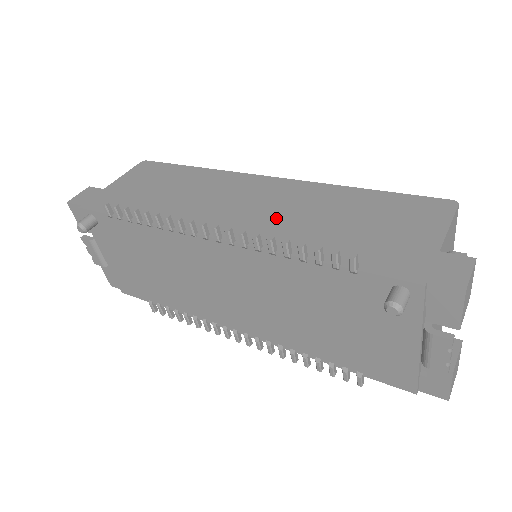
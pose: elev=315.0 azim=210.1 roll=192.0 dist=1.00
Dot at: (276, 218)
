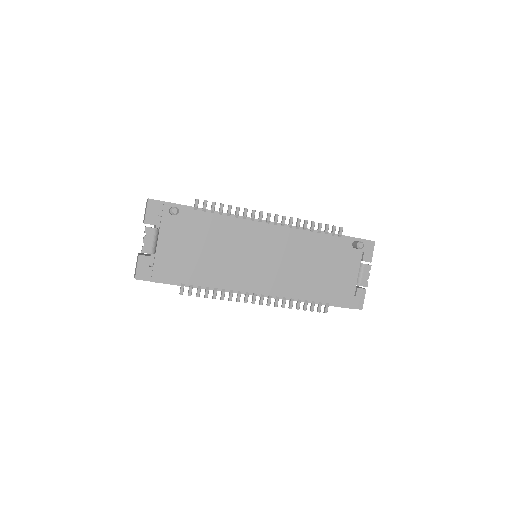
Dot at: occluded
